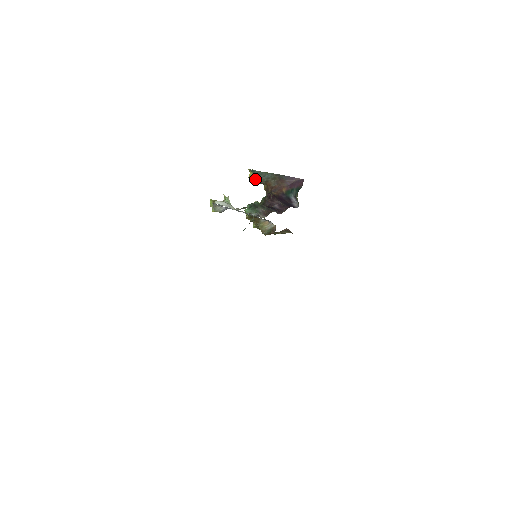
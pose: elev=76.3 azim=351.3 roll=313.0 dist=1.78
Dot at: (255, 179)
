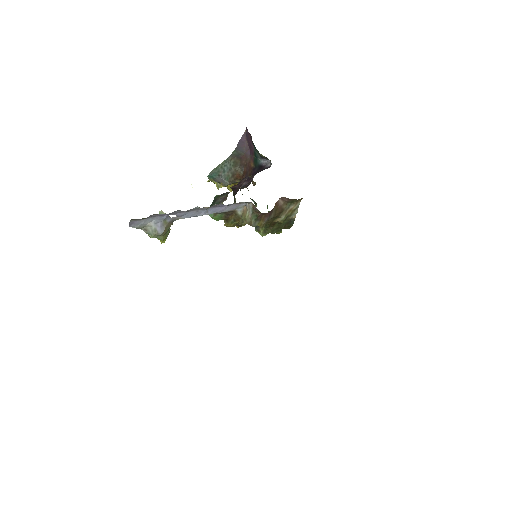
Dot at: (222, 184)
